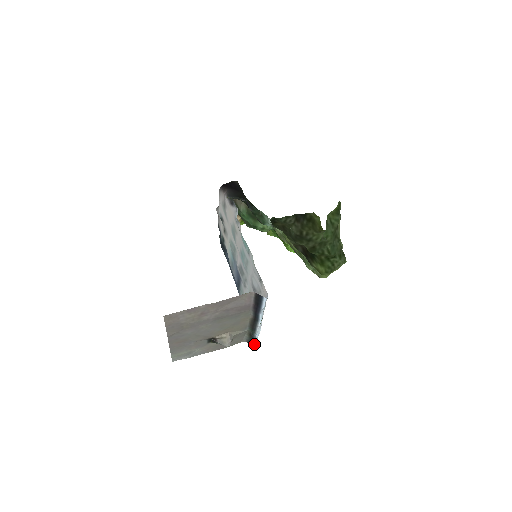
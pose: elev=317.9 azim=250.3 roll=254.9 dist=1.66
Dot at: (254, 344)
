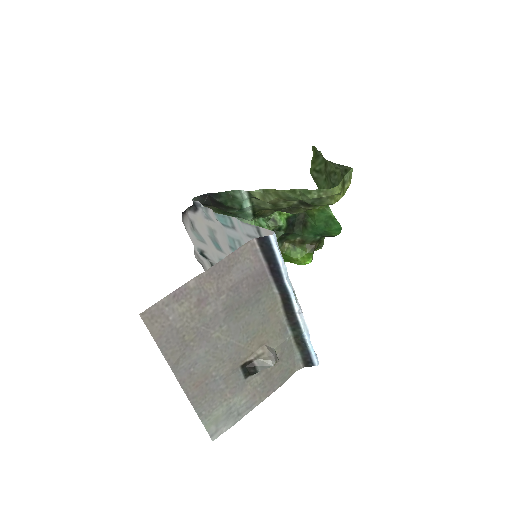
Dot at: (314, 361)
